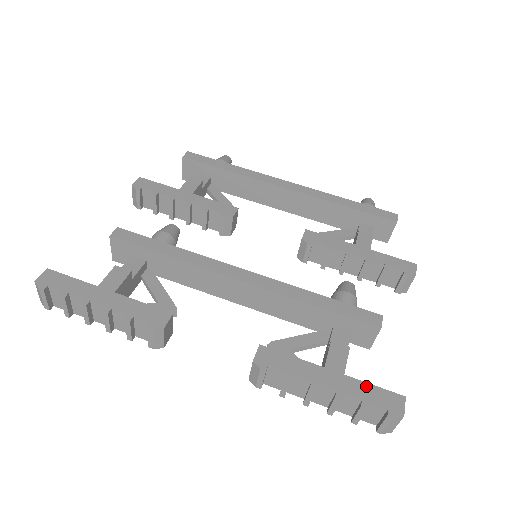
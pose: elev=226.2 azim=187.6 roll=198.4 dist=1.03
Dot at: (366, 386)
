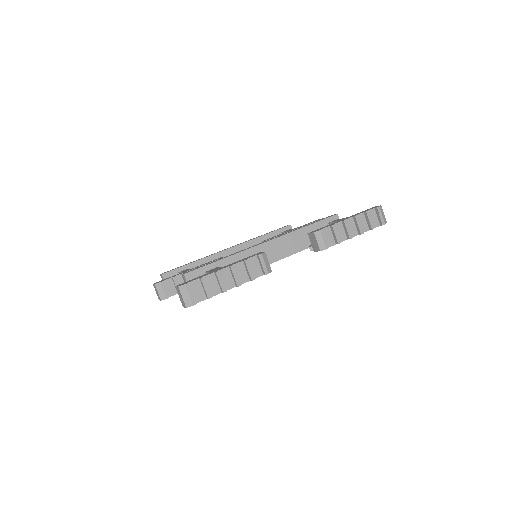
Dot at: occluded
